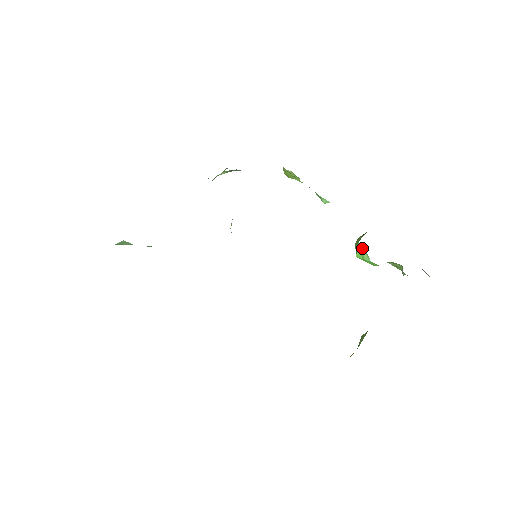
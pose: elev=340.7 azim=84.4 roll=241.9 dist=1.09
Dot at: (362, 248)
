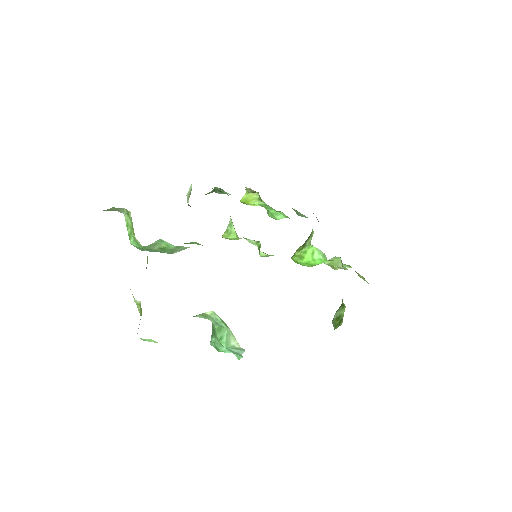
Dot at: (313, 249)
